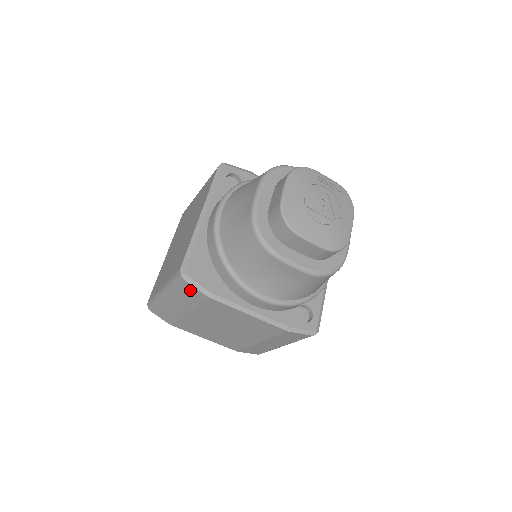
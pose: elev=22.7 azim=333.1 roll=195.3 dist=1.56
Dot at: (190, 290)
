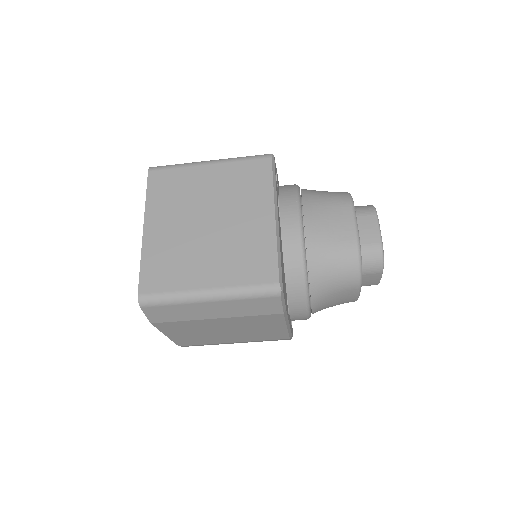
Dot at: (269, 304)
